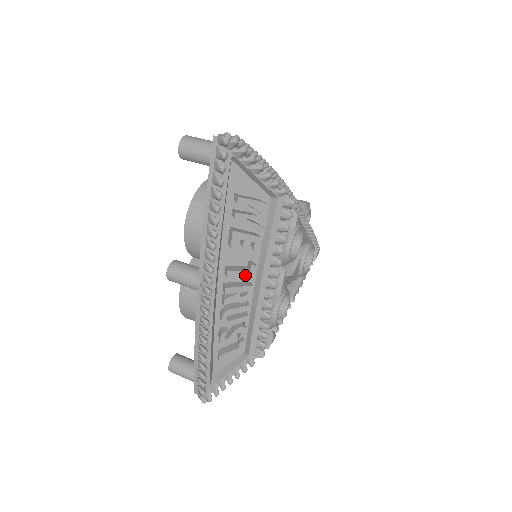
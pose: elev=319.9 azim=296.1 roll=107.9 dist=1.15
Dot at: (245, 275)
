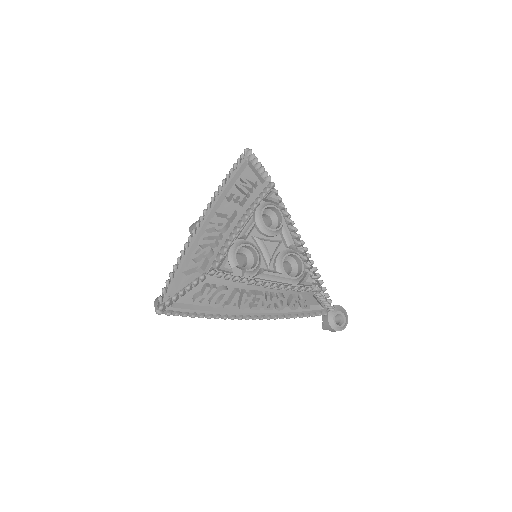
Dot at: (227, 213)
